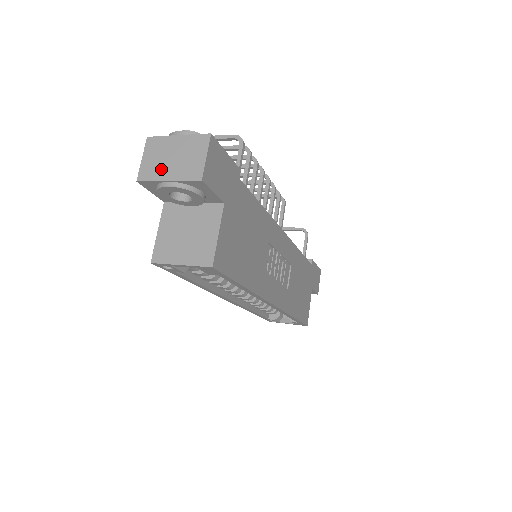
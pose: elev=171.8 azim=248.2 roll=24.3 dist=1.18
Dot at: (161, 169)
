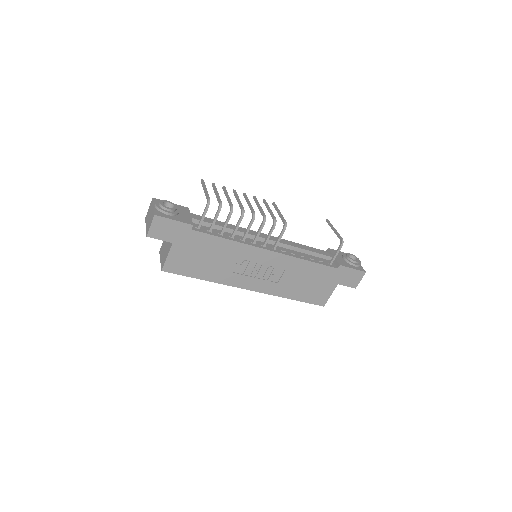
Dot at: (147, 219)
